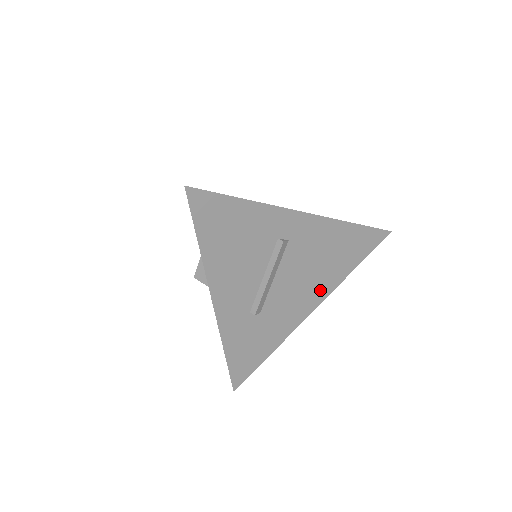
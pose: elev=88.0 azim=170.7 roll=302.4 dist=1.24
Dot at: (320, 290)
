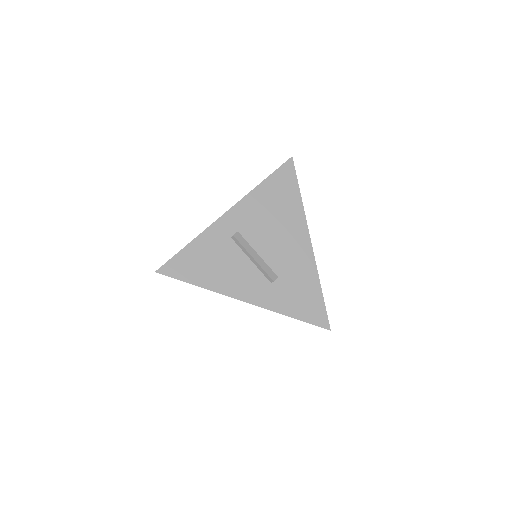
Dot at: (297, 228)
